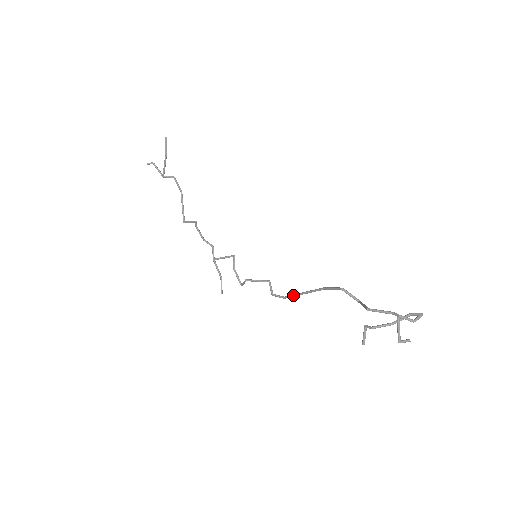
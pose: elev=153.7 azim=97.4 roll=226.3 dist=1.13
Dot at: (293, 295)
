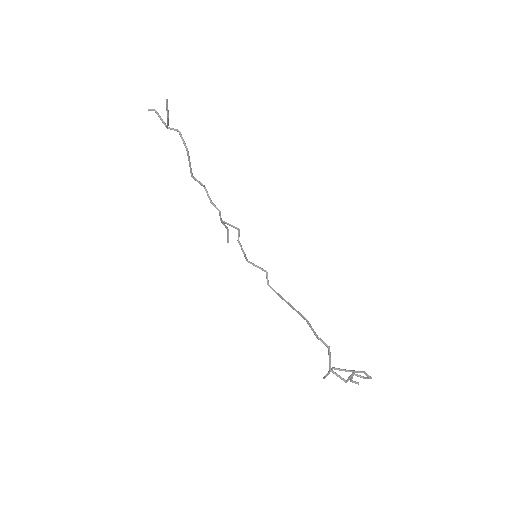
Dot at: occluded
